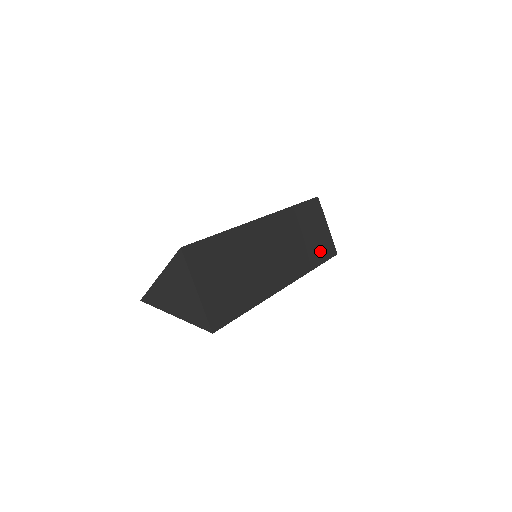
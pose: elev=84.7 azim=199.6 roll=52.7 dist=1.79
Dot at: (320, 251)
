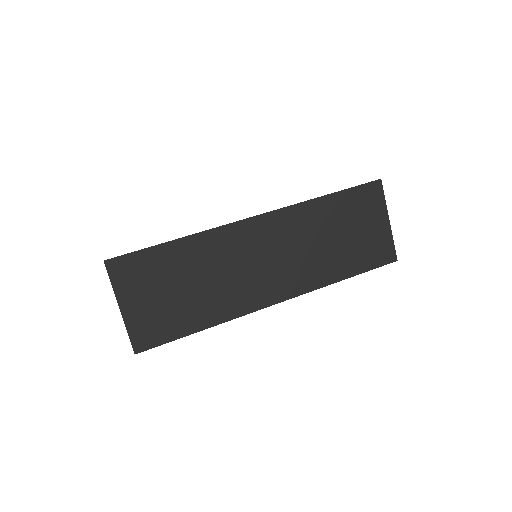
Dot at: (359, 257)
